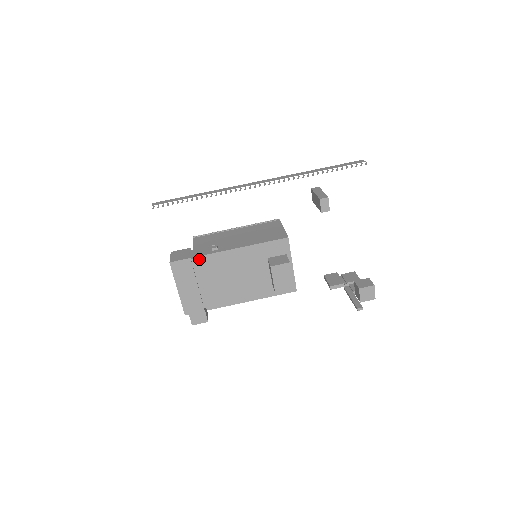
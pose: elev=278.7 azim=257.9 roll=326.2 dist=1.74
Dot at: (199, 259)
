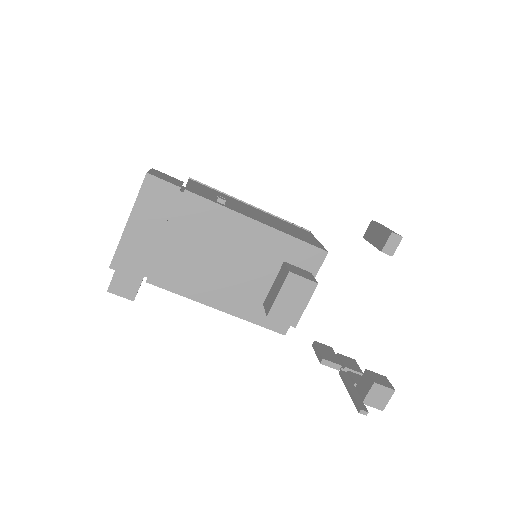
Dot at: (192, 198)
